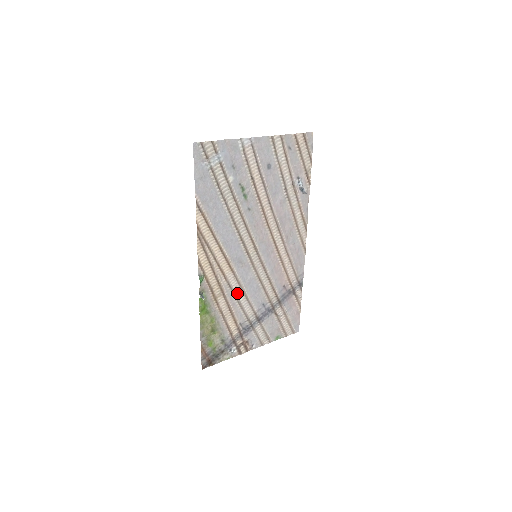
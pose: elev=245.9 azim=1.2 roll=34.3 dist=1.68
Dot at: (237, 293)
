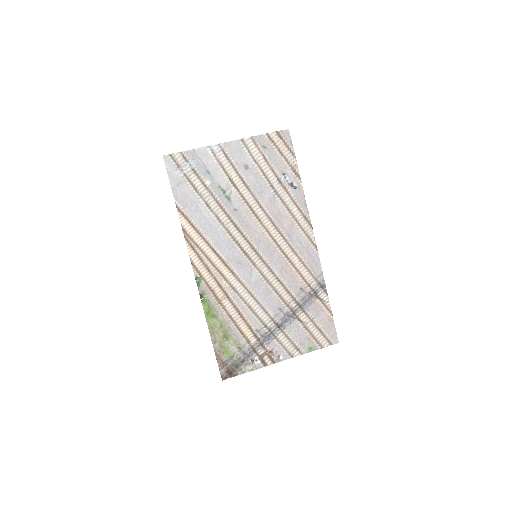
Dot at: (244, 296)
